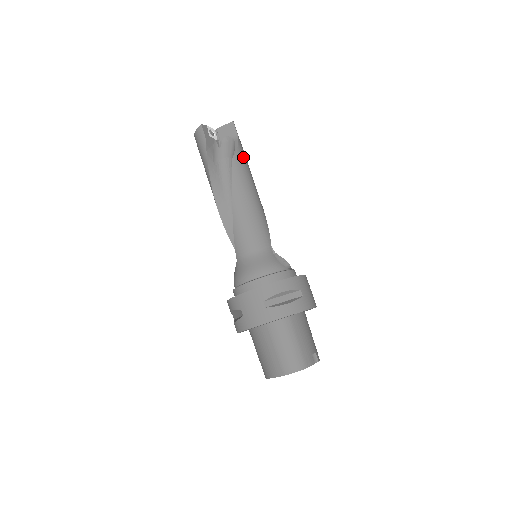
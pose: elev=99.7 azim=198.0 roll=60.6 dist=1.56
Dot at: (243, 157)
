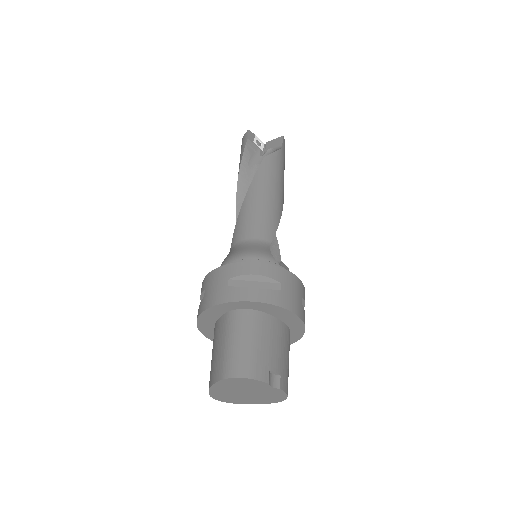
Dot at: (278, 161)
